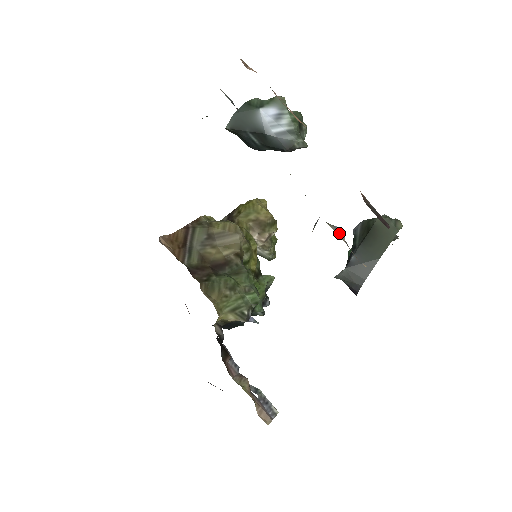
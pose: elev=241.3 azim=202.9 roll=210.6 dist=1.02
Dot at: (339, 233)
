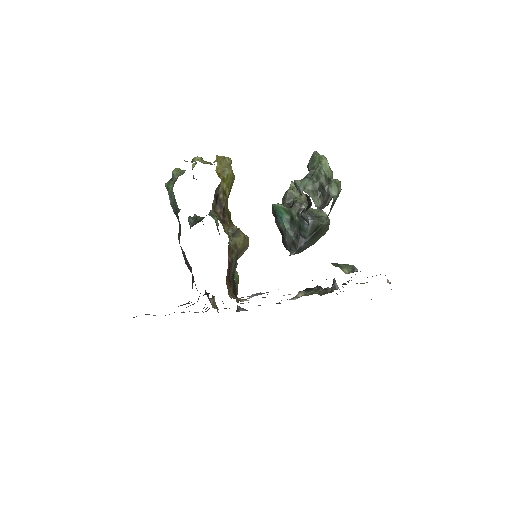
Dot at: occluded
